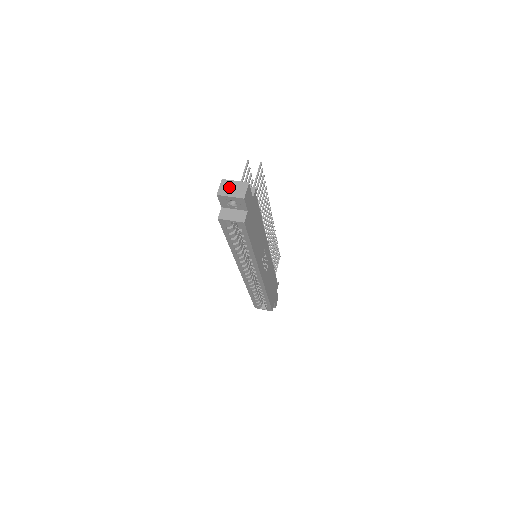
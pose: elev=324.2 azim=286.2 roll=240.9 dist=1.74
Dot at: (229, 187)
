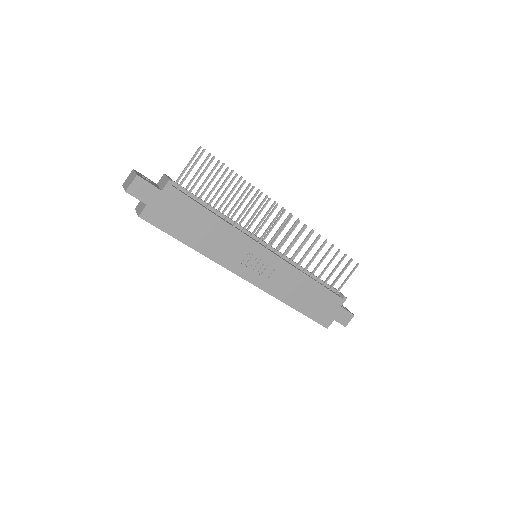
Dot at: (129, 178)
